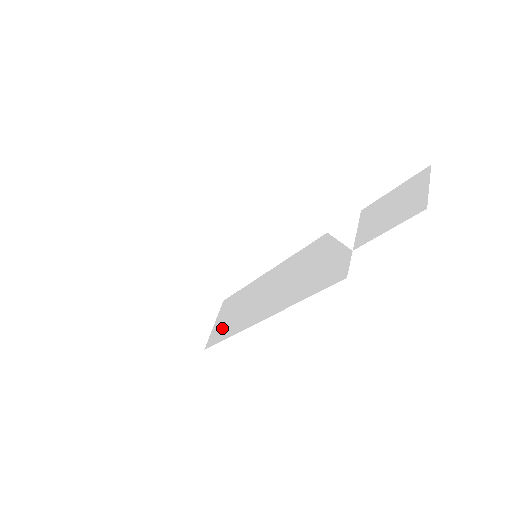
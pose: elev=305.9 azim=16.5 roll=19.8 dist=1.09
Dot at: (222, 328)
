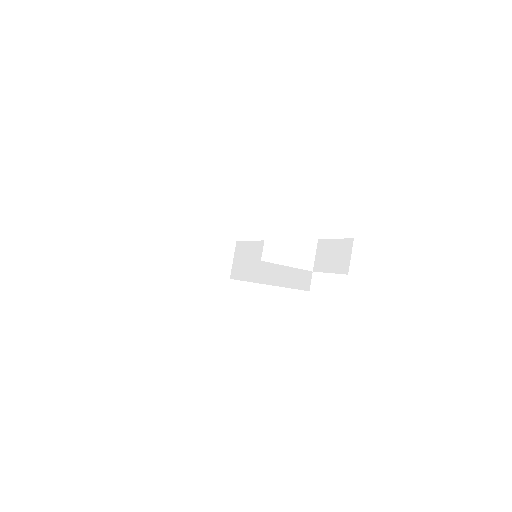
Dot at: (239, 269)
